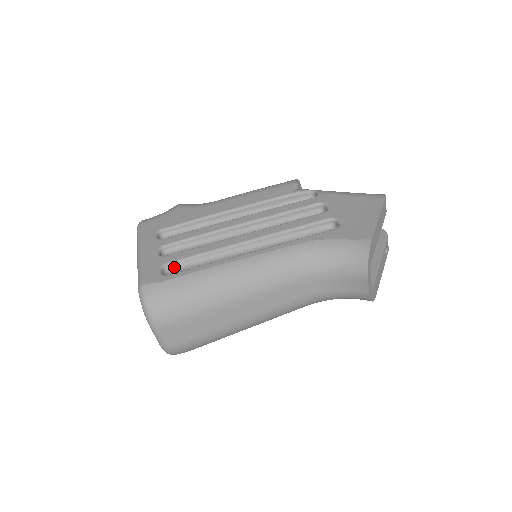
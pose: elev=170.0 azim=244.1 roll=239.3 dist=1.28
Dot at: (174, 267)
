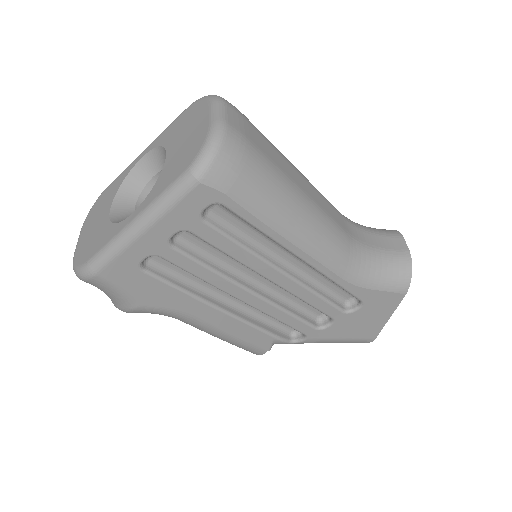
Dot at: occluded
